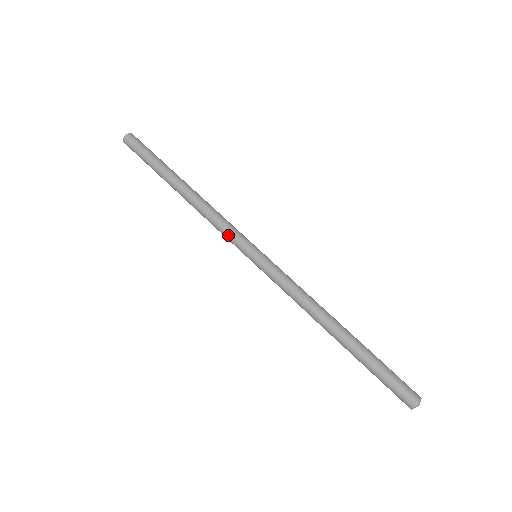
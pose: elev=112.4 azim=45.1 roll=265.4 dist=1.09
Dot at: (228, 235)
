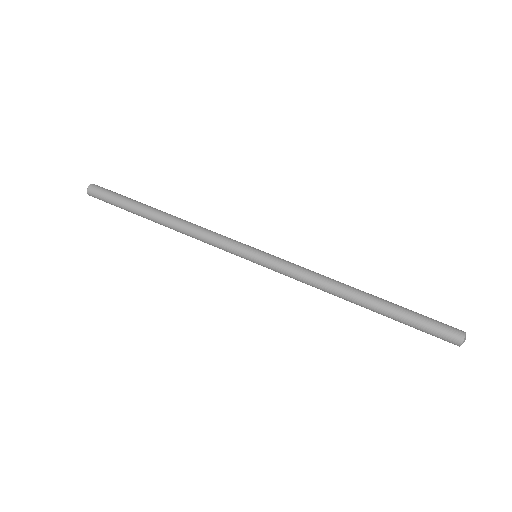
Dot at: (222, 244)
